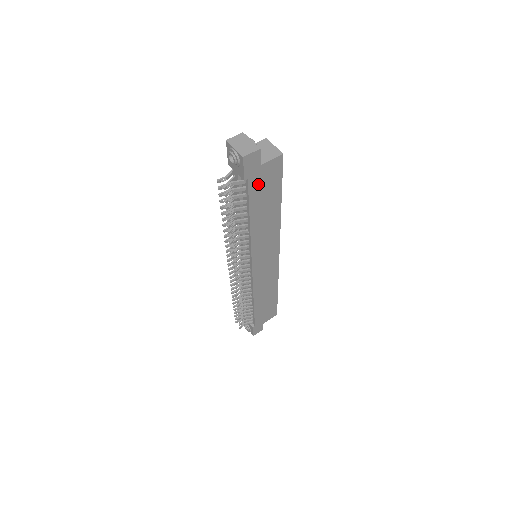
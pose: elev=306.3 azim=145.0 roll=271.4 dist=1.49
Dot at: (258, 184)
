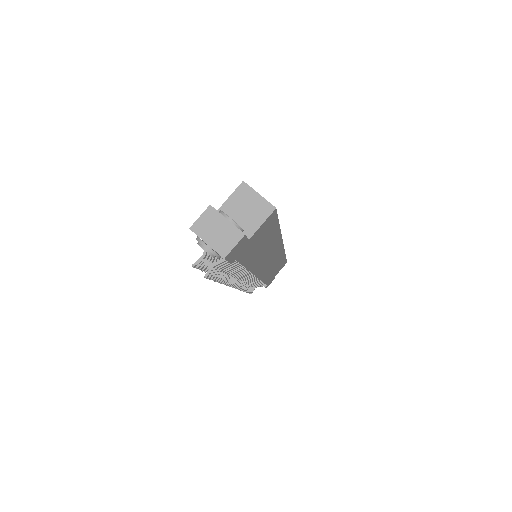
Dot at: (249, 248)
